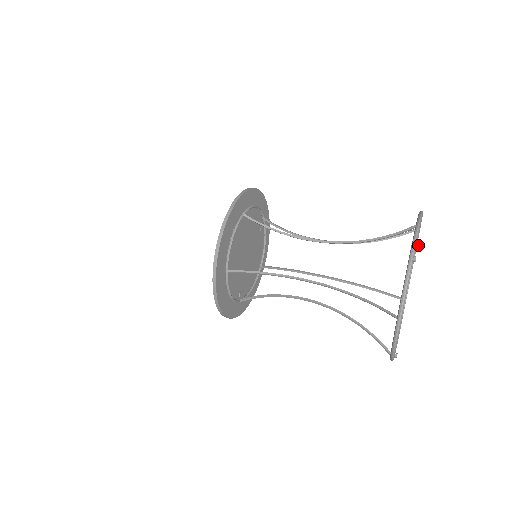
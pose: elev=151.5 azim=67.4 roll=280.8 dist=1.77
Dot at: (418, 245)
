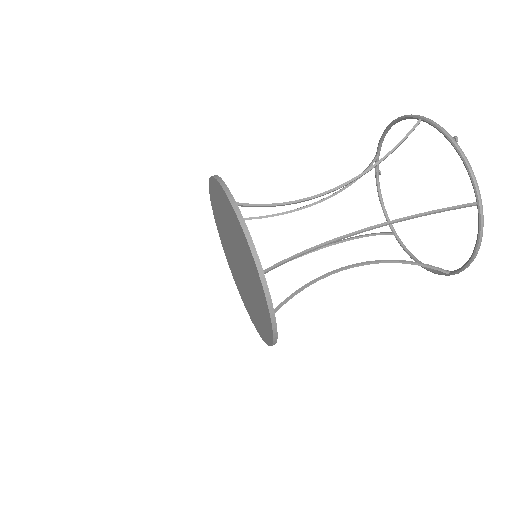
Dot at: (380, 174)
